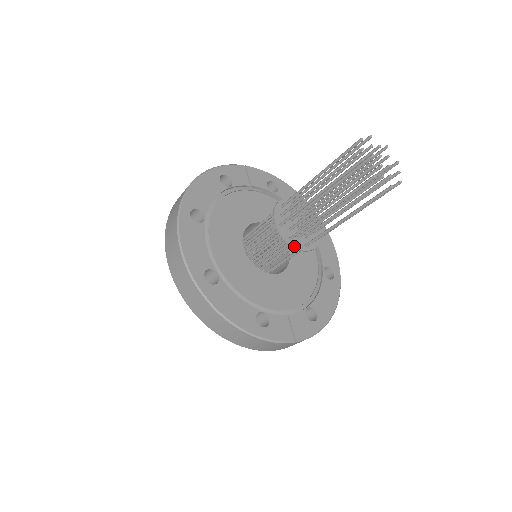
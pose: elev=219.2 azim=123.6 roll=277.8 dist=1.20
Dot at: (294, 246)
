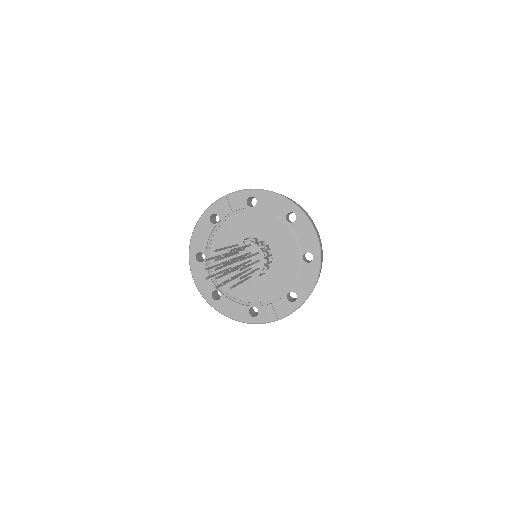
Dot at: occluded
